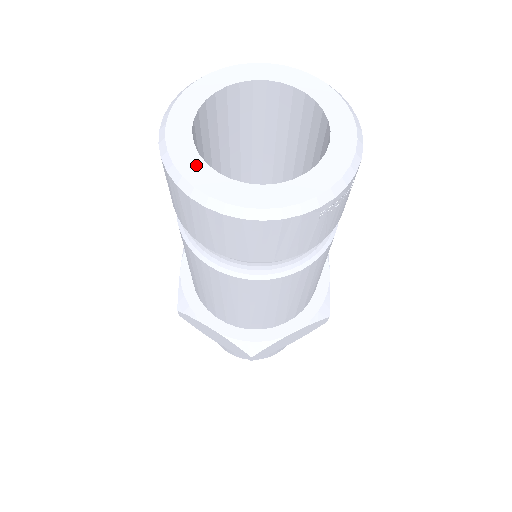
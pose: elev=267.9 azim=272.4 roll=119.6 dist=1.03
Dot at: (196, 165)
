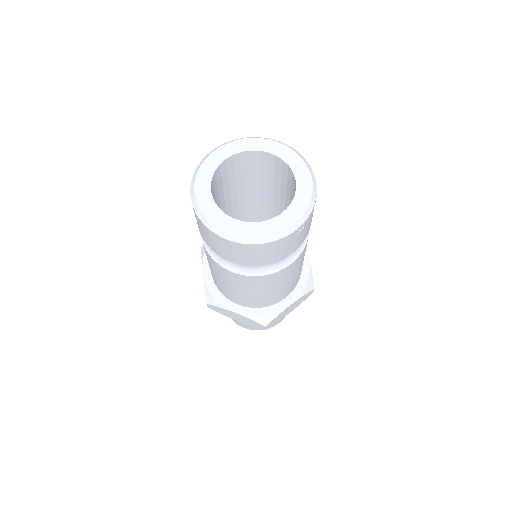
Dot at: (219, 216)
